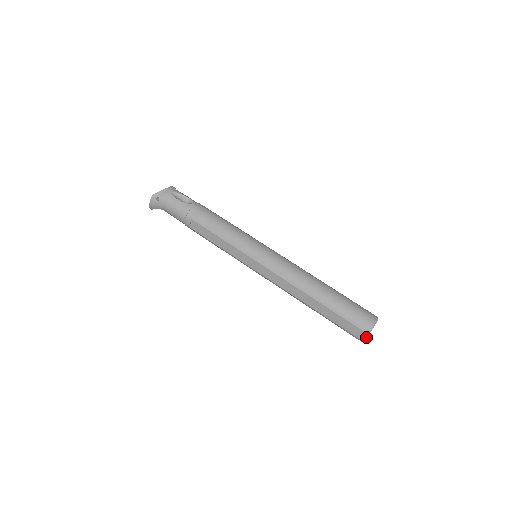
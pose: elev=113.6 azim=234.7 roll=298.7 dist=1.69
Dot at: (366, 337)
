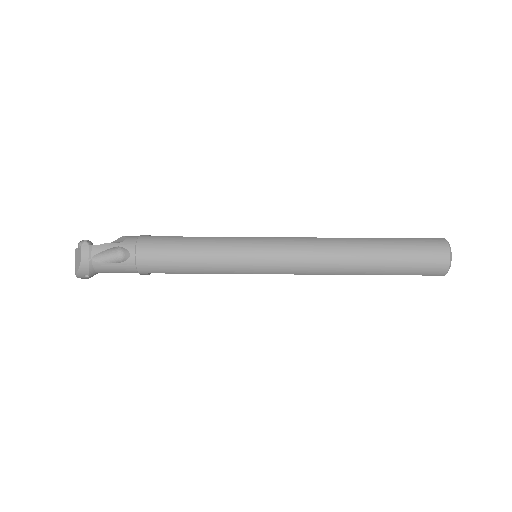
Dot at: (443, 275)
